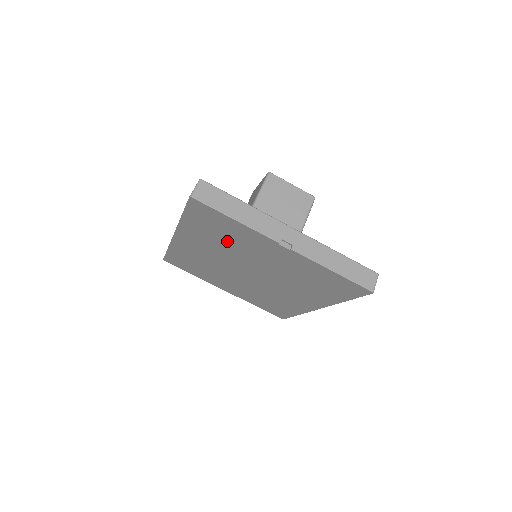
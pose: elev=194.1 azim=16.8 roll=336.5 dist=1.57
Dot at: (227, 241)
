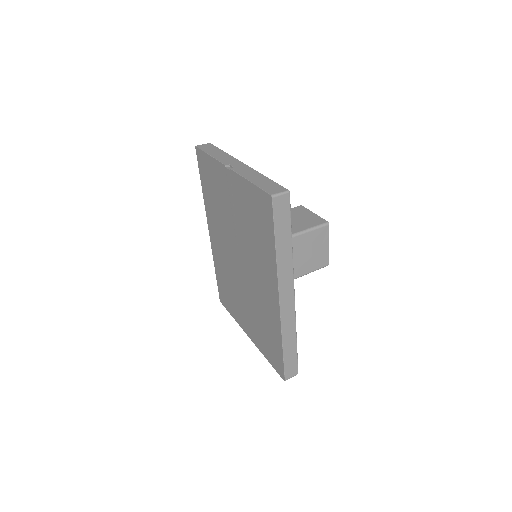
Dot at: (218, 202)
